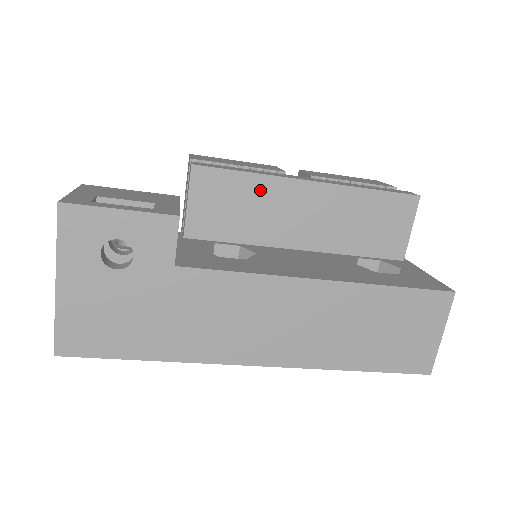
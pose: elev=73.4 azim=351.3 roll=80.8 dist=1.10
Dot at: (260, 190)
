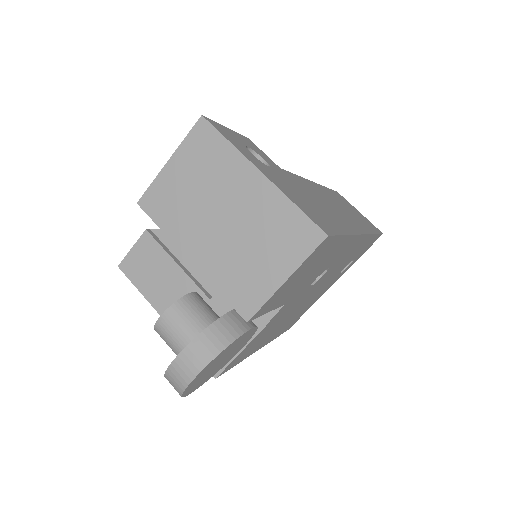
Dot at: occluded
